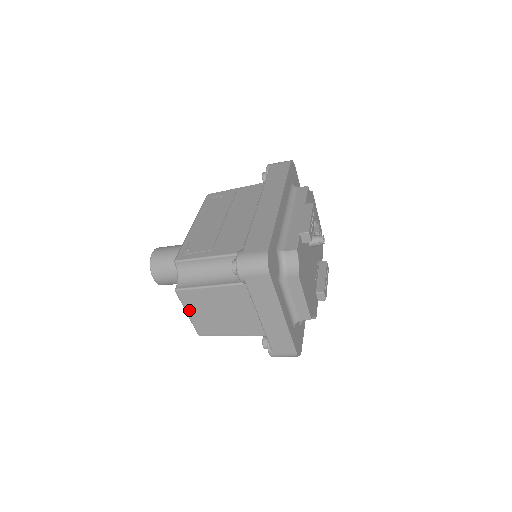
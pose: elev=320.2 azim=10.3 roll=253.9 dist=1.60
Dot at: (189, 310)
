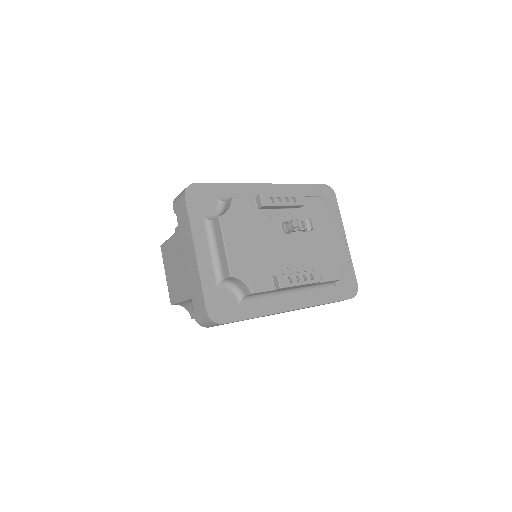
Dot at: (166, 269)
